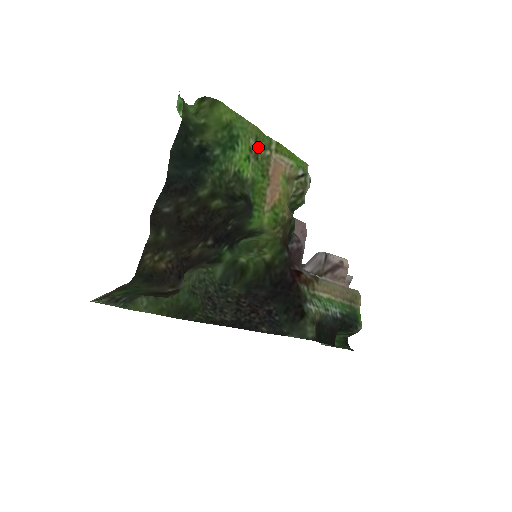
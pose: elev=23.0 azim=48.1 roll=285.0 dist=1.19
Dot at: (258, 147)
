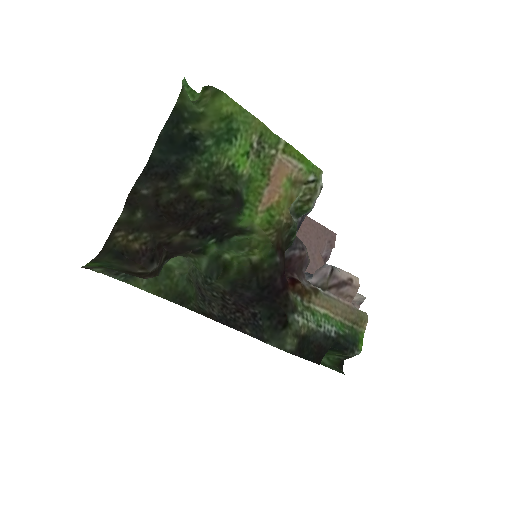
Dot at: (262, 144)
